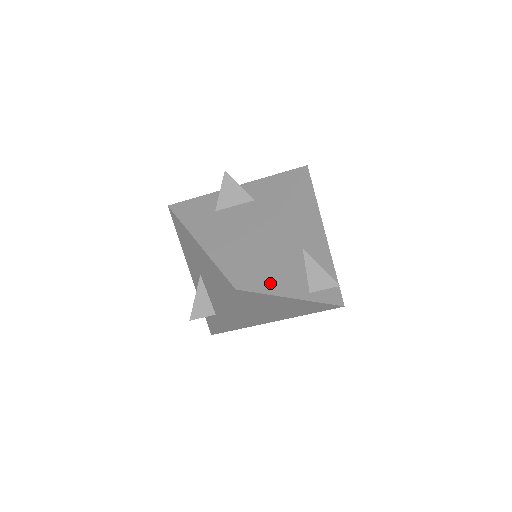
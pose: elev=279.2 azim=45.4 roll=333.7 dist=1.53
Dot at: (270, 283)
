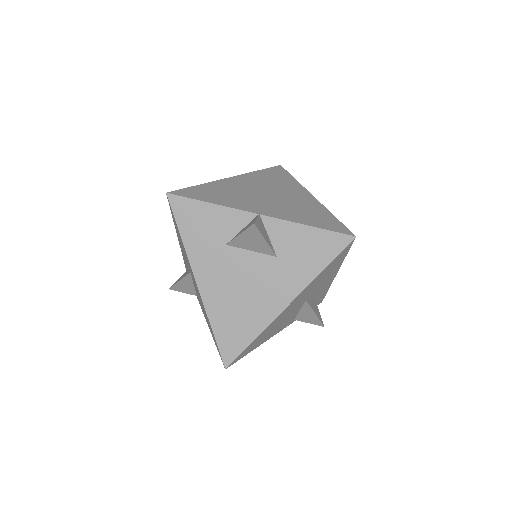
Dot at: (260, 342)
